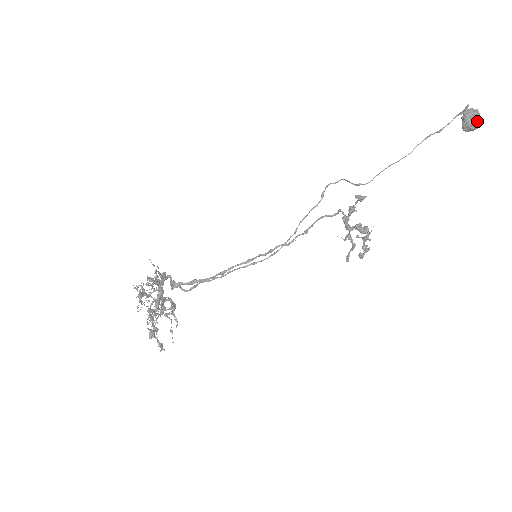
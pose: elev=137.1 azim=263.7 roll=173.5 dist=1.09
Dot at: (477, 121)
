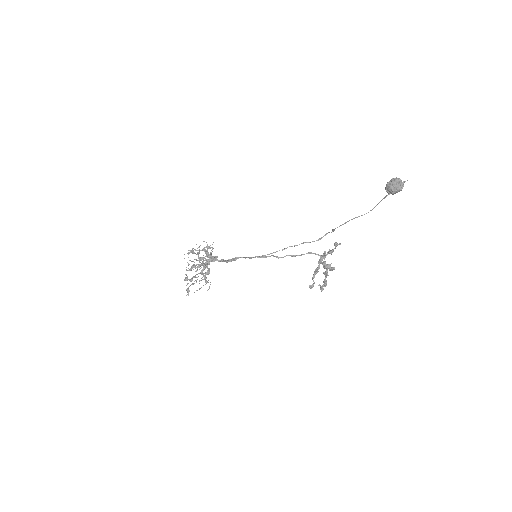
Dot at: (393, 184)
